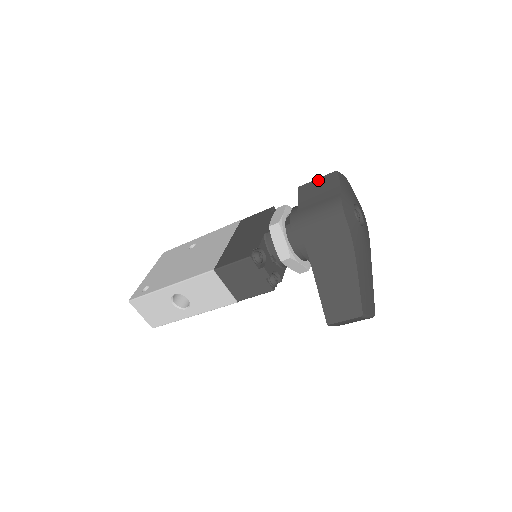
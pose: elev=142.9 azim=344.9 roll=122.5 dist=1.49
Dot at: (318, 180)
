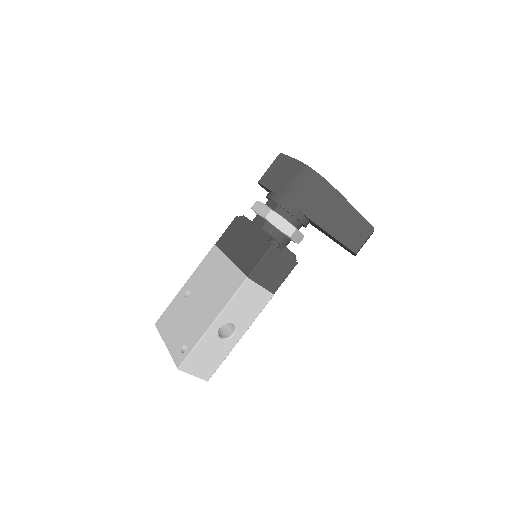
Dot at: (271, 167)
